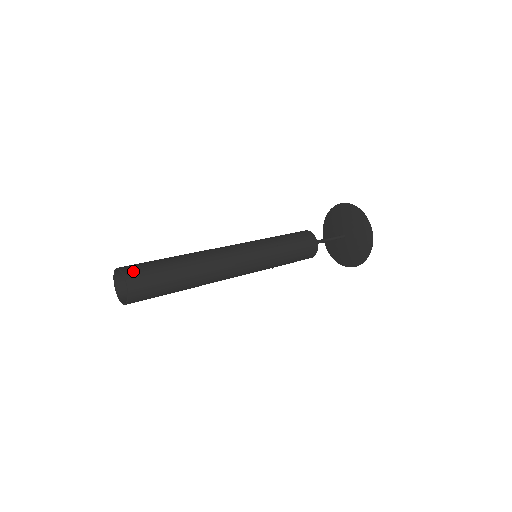
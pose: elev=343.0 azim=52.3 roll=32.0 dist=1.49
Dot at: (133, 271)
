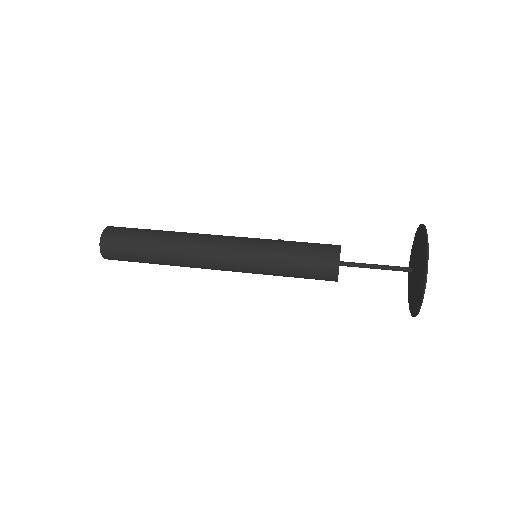
Dot at: (108, 243)
